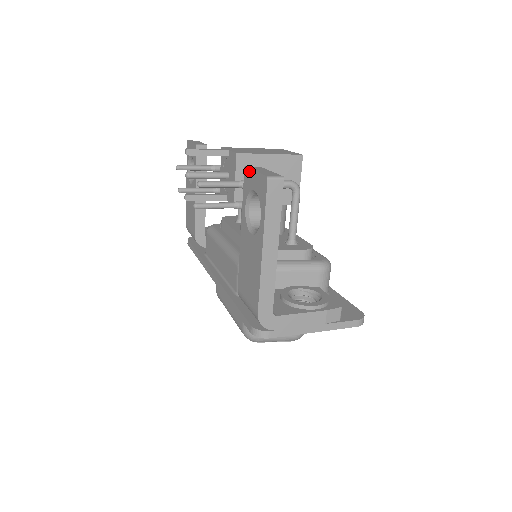
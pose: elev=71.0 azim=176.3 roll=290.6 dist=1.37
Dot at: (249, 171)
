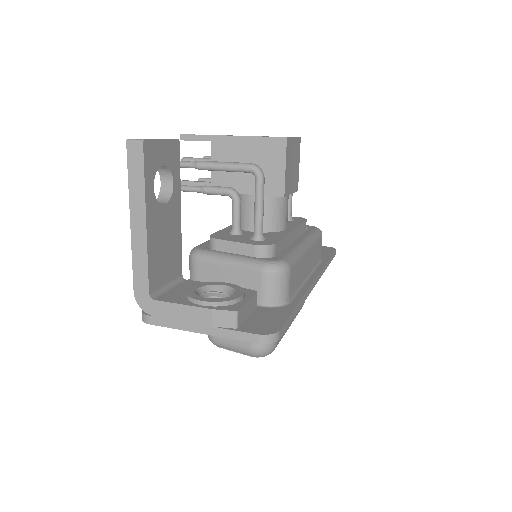
Dot at: occluded
